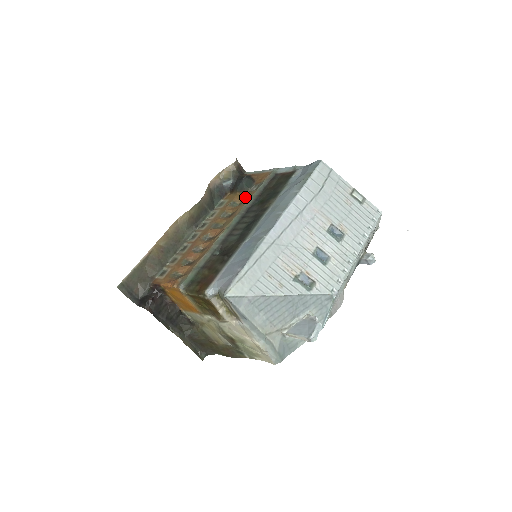
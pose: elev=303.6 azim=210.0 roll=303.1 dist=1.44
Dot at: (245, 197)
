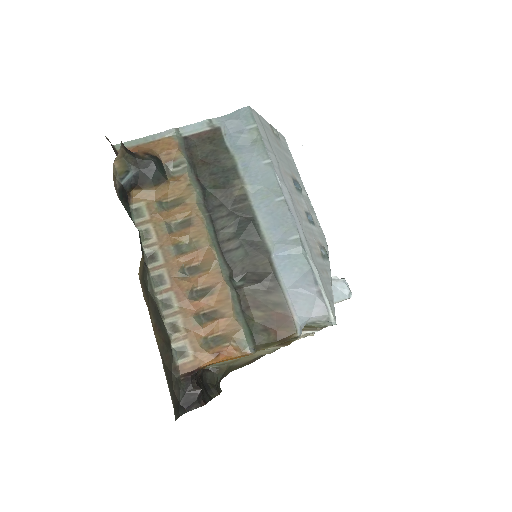
Dot at: (176, 189)
